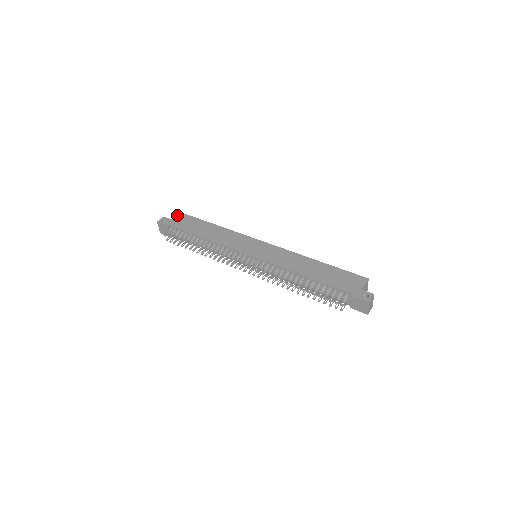
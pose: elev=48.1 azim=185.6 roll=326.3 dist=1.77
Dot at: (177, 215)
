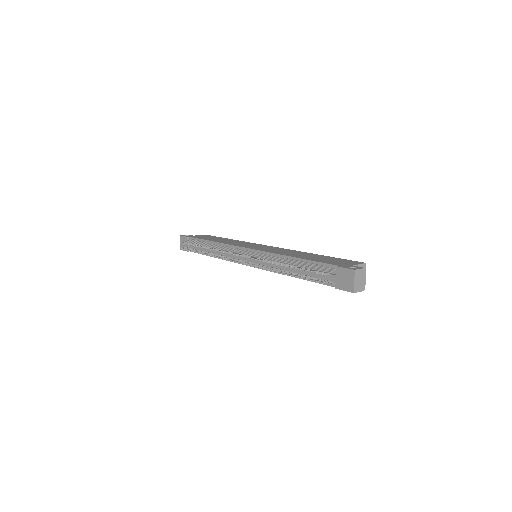
Dot at: (201, 235)
